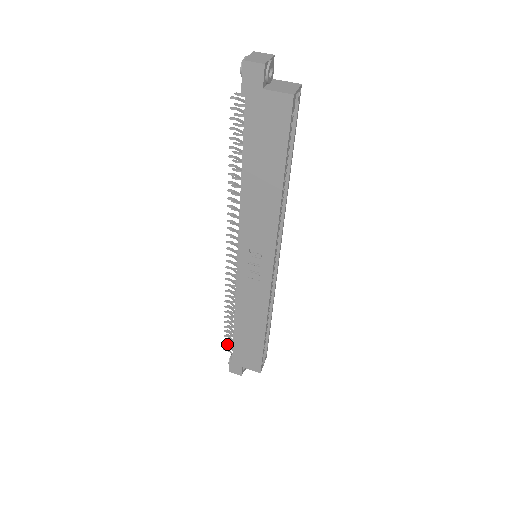
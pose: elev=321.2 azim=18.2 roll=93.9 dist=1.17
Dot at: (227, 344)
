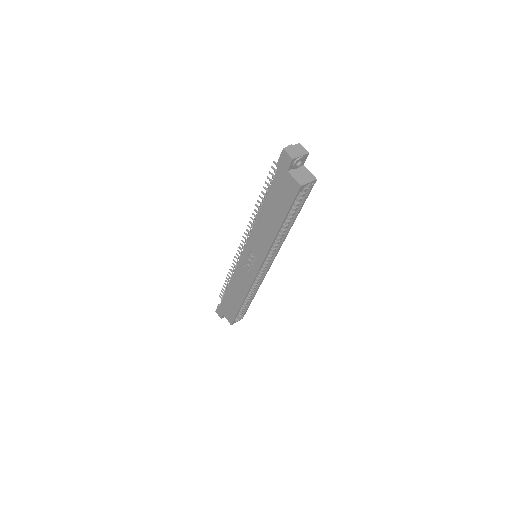
Dot at: occluded
